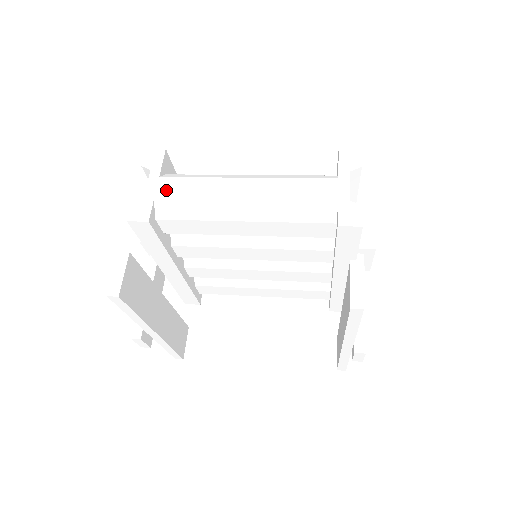
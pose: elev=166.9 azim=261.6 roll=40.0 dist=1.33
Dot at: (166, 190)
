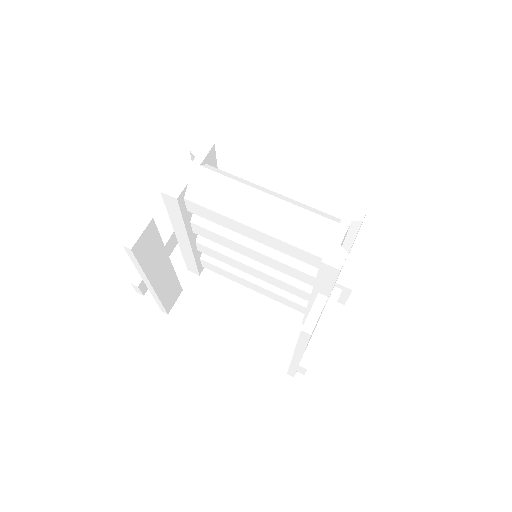
Dot at: (201, 178)
